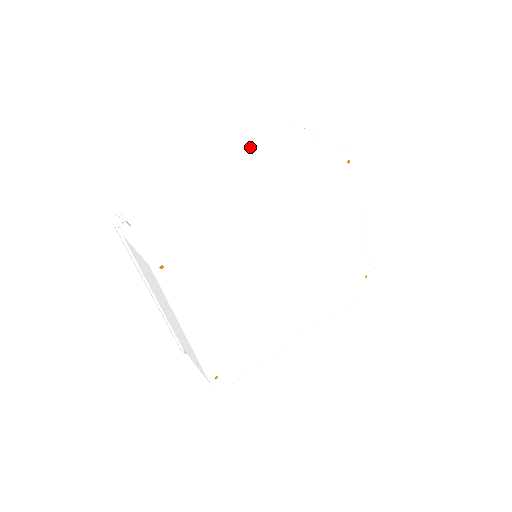
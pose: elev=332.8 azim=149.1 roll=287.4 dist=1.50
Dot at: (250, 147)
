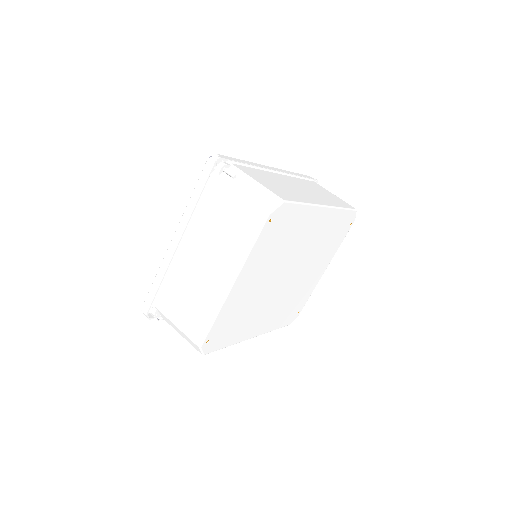
Dot at: (295, 175)
